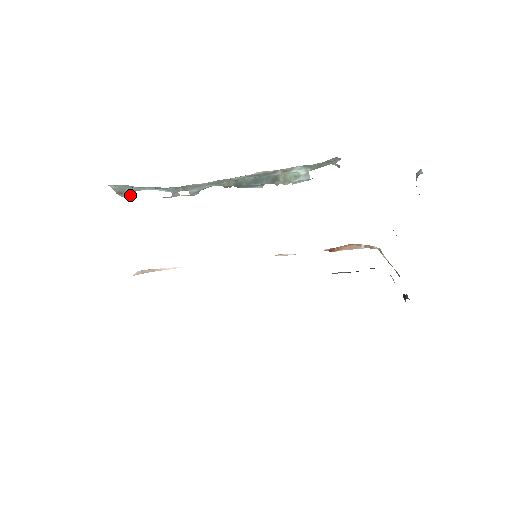
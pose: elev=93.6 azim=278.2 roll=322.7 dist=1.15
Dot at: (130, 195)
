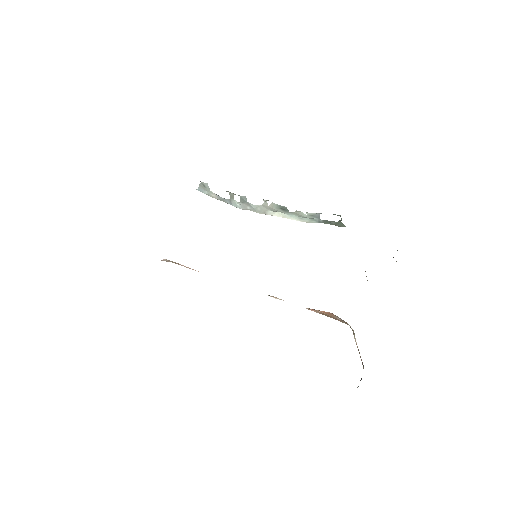
Dot at: (207, 185)
